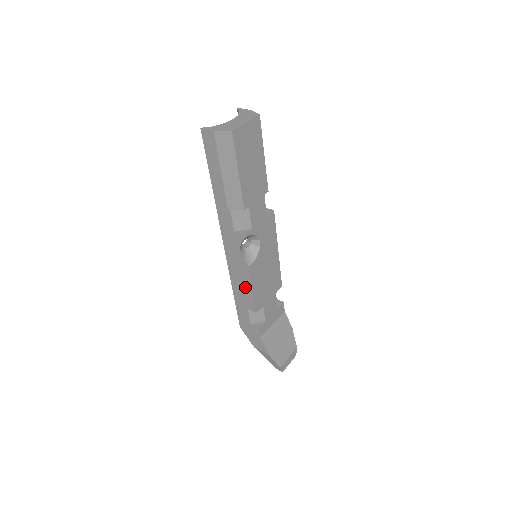
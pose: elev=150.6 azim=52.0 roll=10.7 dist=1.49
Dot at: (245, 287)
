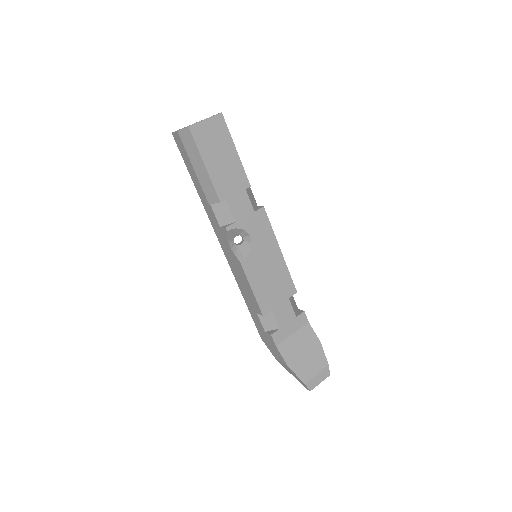
Dot at: (246, 287)
